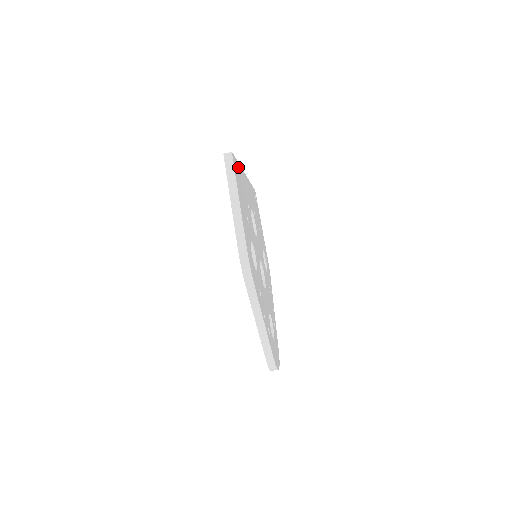
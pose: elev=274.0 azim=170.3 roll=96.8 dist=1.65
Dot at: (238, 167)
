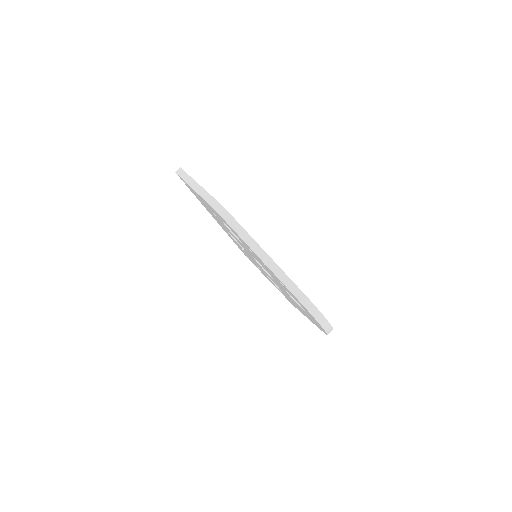
Dot at: occluded
